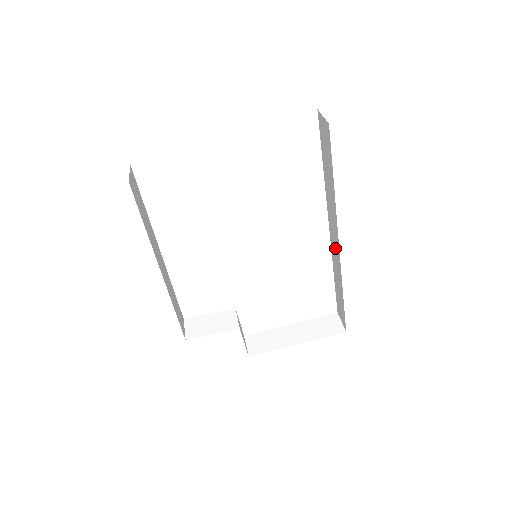
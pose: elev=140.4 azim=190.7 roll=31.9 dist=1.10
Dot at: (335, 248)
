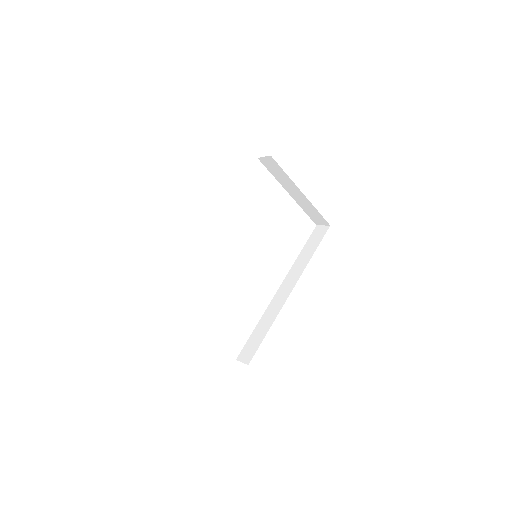
Dot at: (282, 296)
